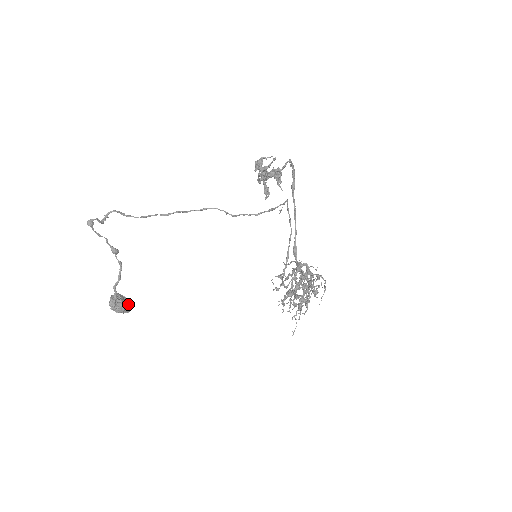
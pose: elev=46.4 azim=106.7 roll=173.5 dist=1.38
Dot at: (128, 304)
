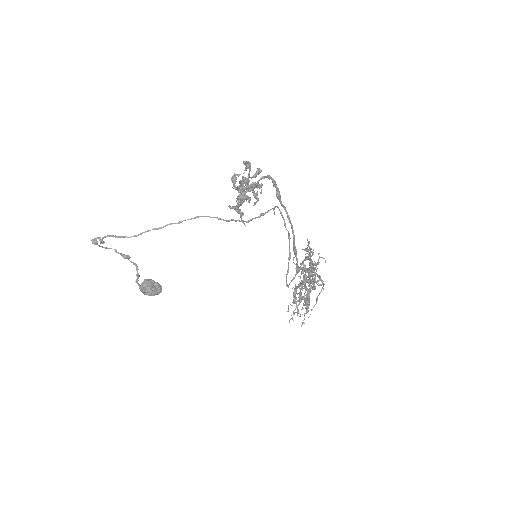
Dot at: (157, 289)
